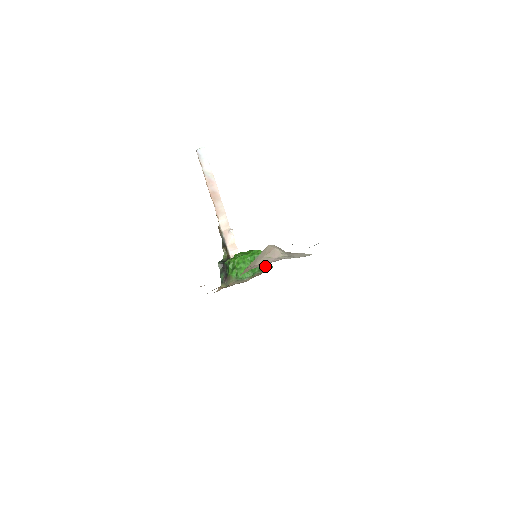
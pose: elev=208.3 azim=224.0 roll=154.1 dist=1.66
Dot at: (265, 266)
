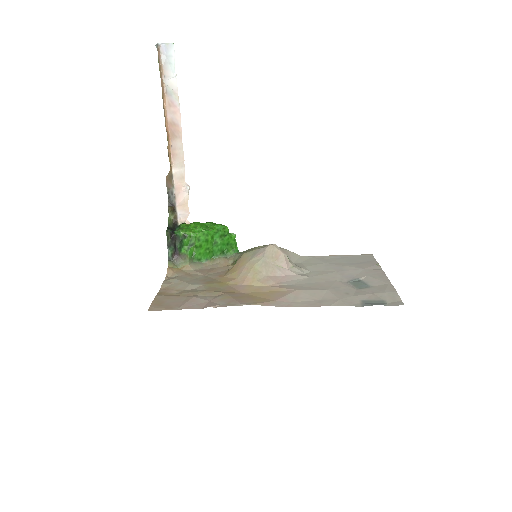
Dot at: (231, 249)
